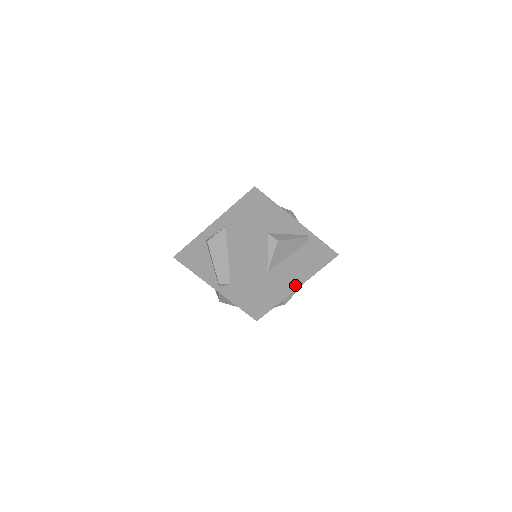
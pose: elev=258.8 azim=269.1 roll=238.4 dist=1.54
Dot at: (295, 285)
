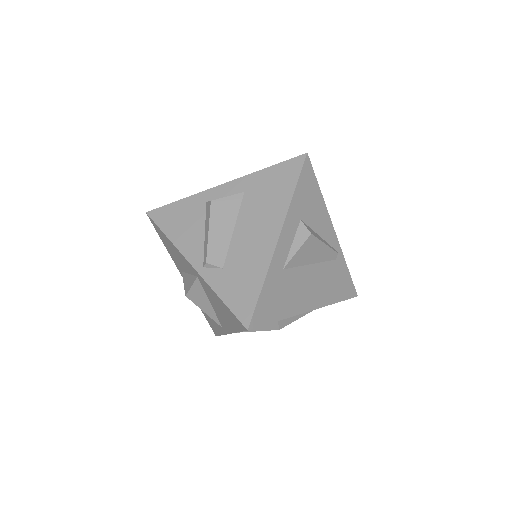
Dot at: (305, 306)
